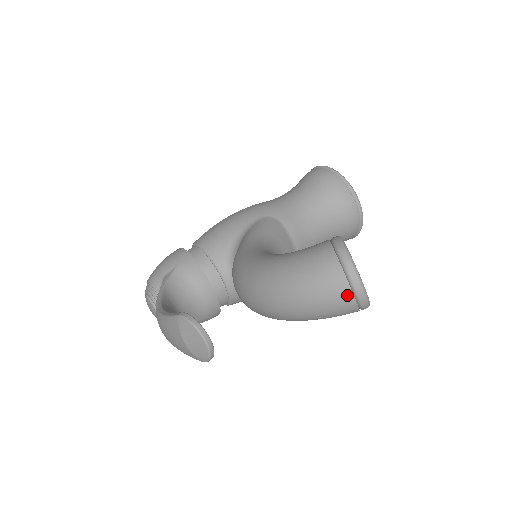
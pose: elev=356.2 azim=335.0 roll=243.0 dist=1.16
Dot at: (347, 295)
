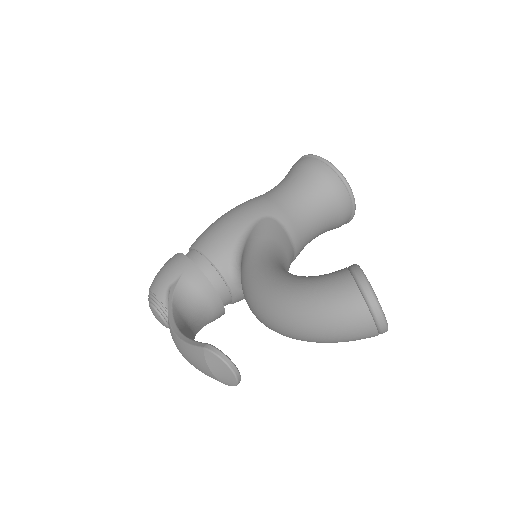
Dot at: (370, 327)
